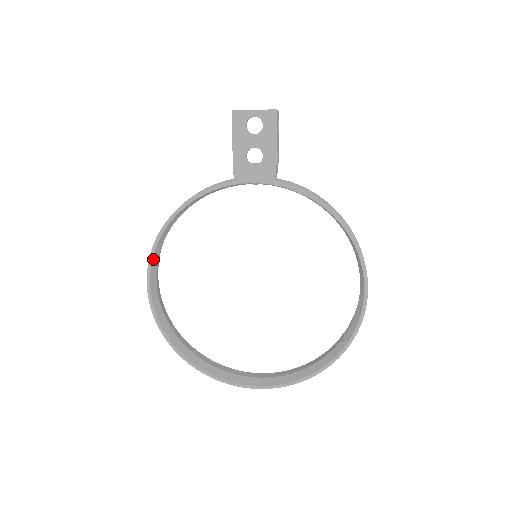
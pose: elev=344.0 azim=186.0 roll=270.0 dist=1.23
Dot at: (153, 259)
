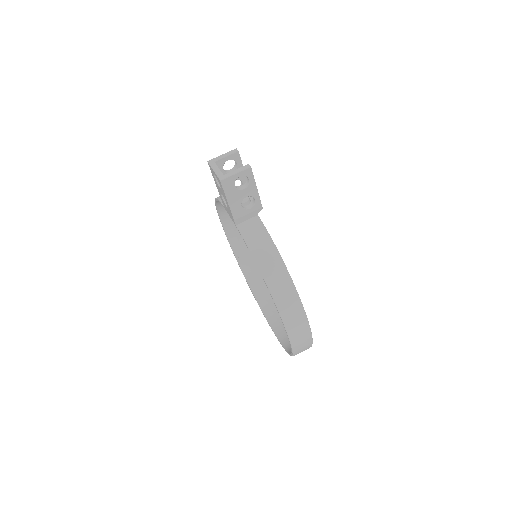
Dot at: (221, 215)
